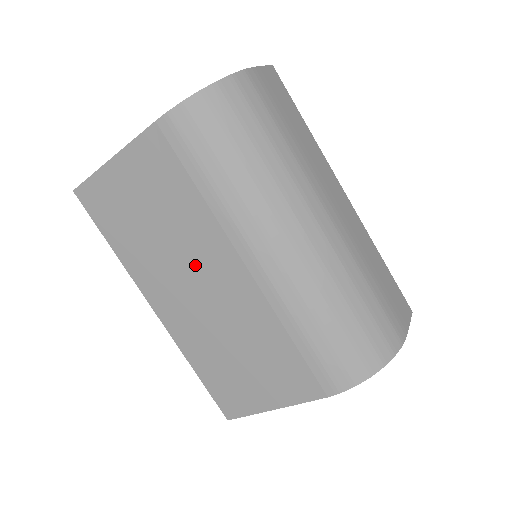
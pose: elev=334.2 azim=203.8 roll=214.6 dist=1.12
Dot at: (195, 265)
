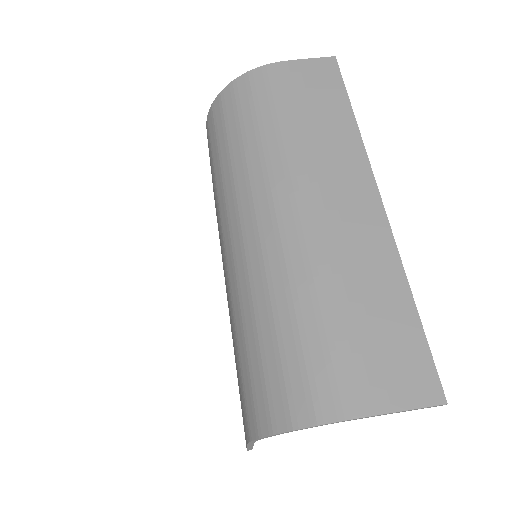
Dot at: occluded
